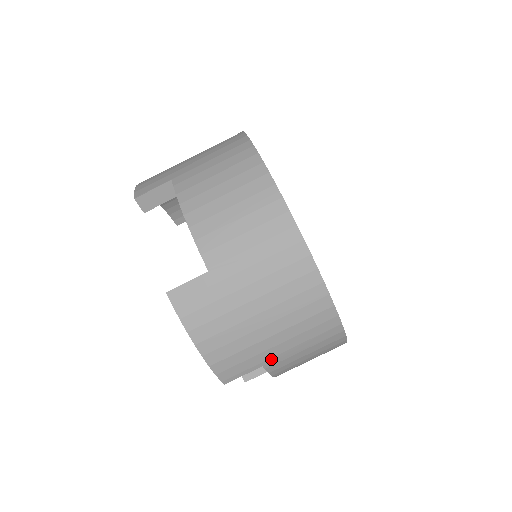
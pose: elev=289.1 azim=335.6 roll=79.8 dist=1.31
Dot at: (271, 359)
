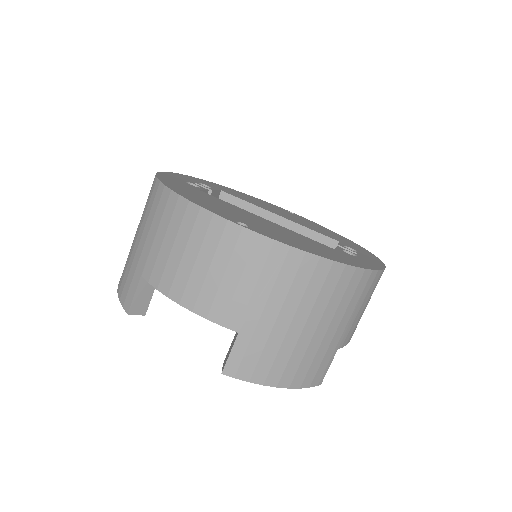
Dot at: (340, 340)
